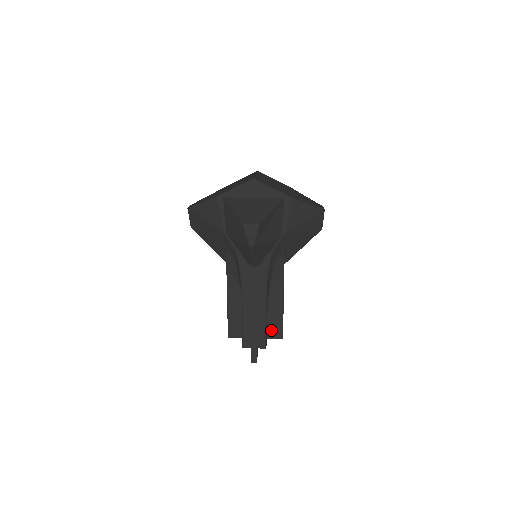
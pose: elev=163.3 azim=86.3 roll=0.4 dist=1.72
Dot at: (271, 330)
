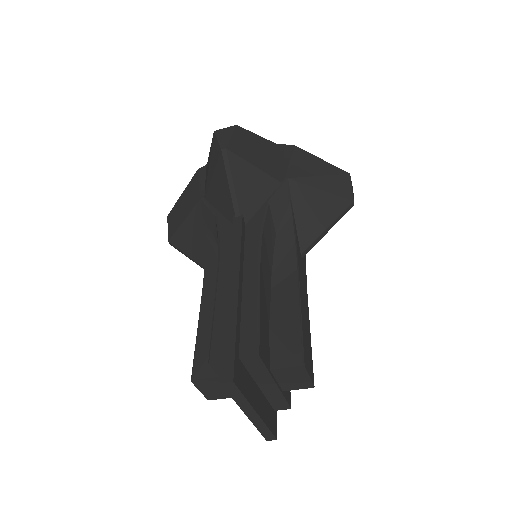
Dot at: (278, 349)
